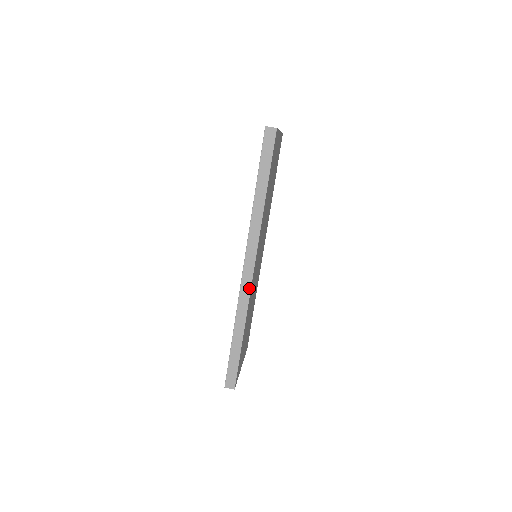
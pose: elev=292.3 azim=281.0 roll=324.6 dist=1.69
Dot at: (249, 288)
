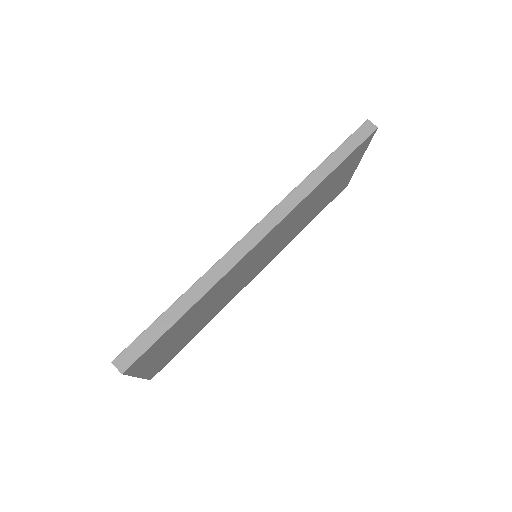
Dot at: (241, 256)
